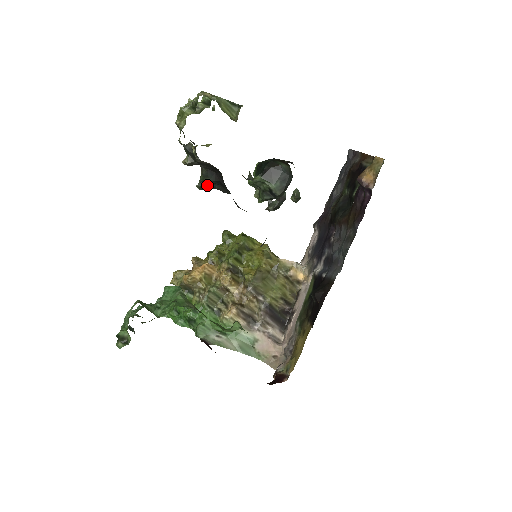
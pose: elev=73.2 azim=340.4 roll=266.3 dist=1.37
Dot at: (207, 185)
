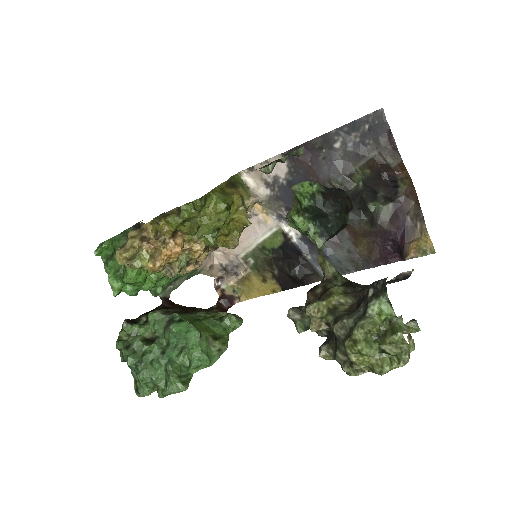
Dot at: (308, 326)
